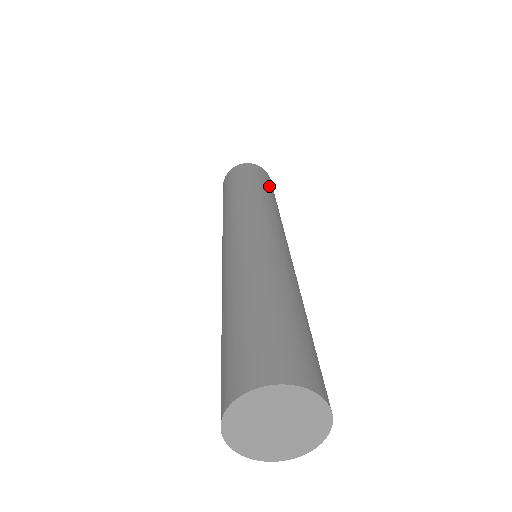
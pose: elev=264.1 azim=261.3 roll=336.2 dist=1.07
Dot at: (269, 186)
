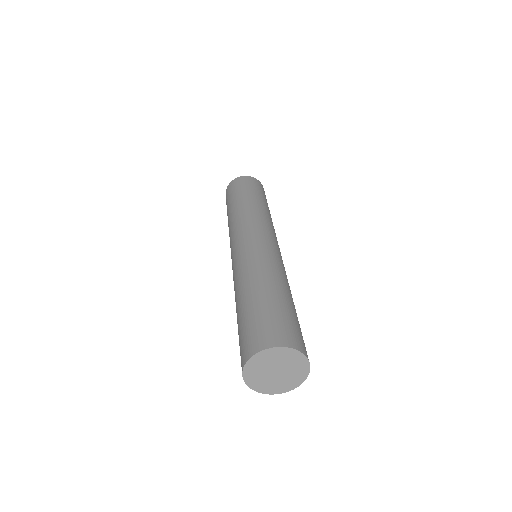
Dot at: (264, 198)
